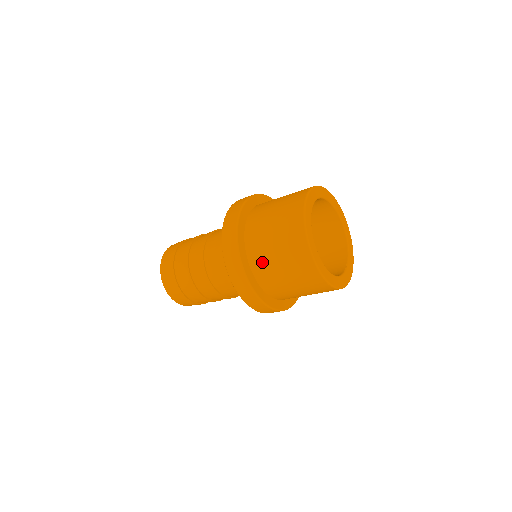
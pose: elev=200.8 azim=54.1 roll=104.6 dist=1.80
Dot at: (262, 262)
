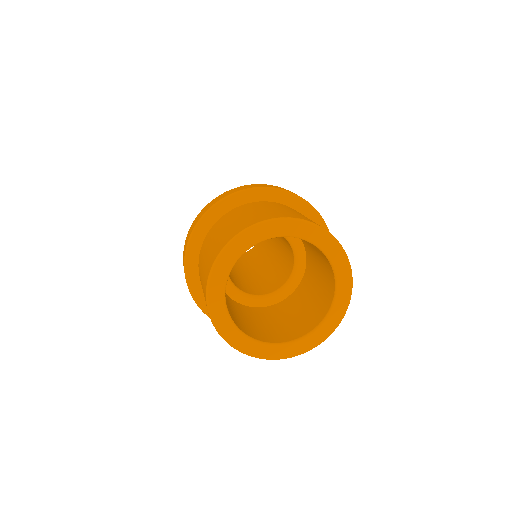
Dot at: occluded
